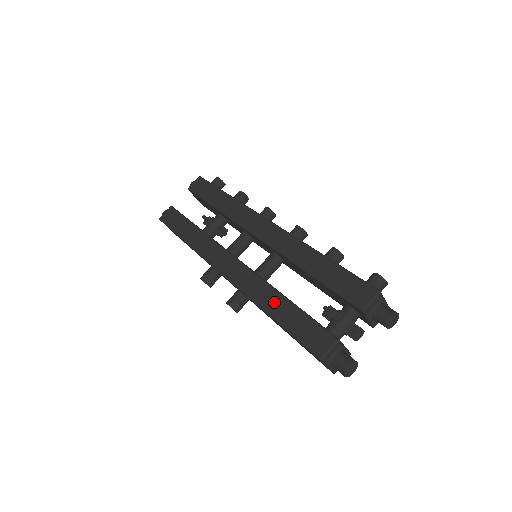
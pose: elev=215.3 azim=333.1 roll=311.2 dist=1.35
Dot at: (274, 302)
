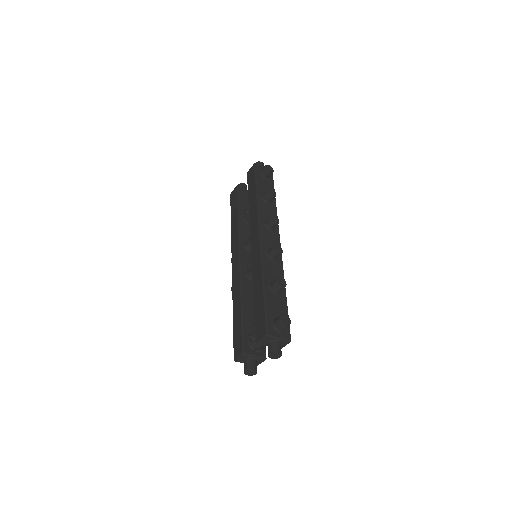
Dot at: (237, 306)
